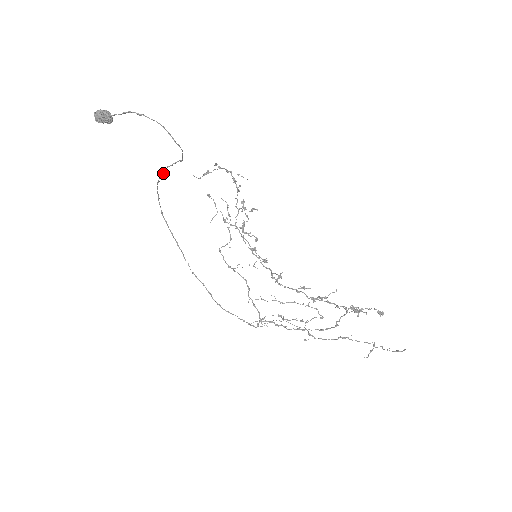
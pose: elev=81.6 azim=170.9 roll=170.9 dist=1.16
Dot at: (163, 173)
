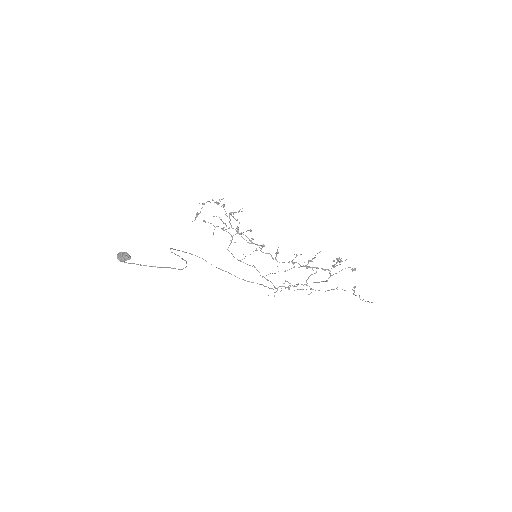
Dot at: occluded
